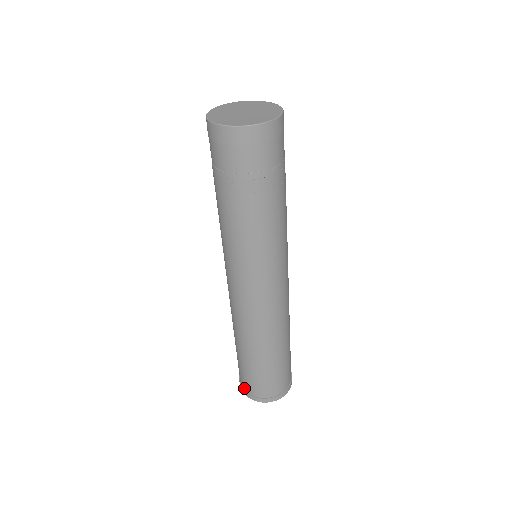
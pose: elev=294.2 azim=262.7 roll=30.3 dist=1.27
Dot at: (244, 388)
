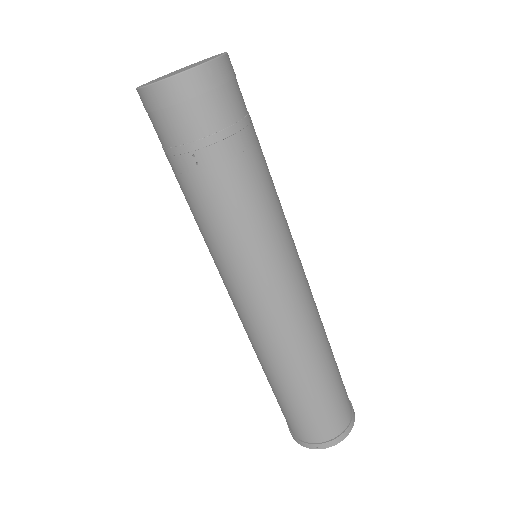
Dot at: (298, 437)
